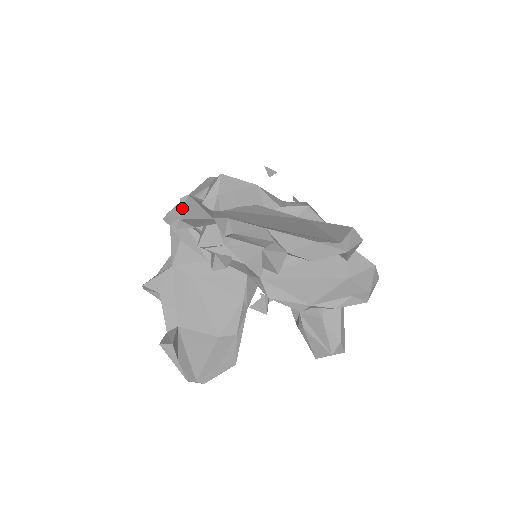
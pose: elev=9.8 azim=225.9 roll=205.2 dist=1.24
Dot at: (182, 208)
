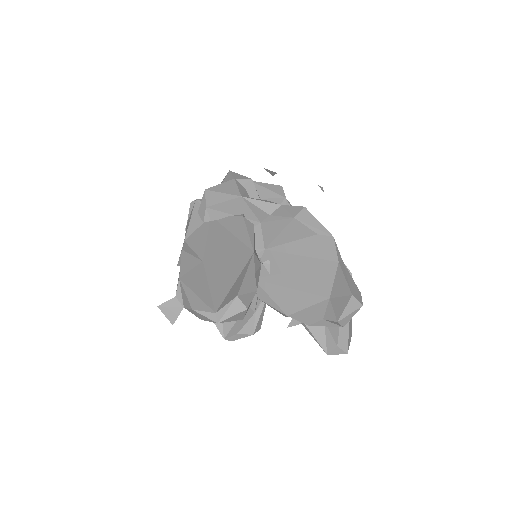
Dot at: (190, 213)
